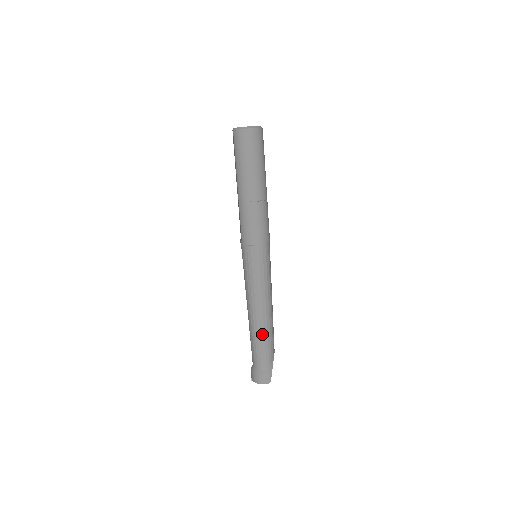
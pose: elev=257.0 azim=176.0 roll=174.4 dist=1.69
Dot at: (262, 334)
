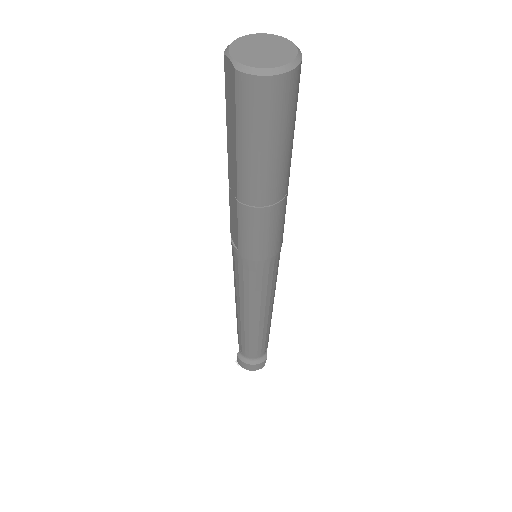
Dot at: (260, 336)
